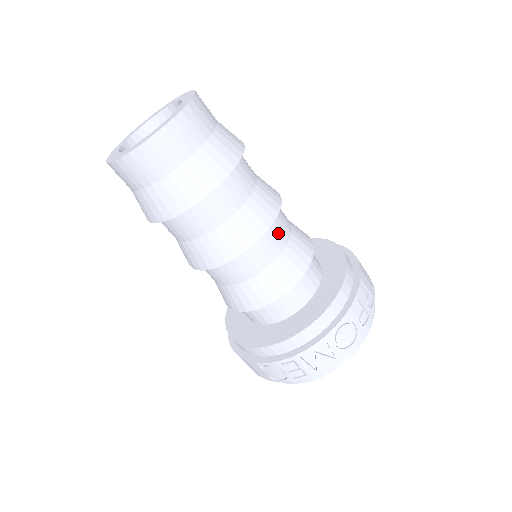
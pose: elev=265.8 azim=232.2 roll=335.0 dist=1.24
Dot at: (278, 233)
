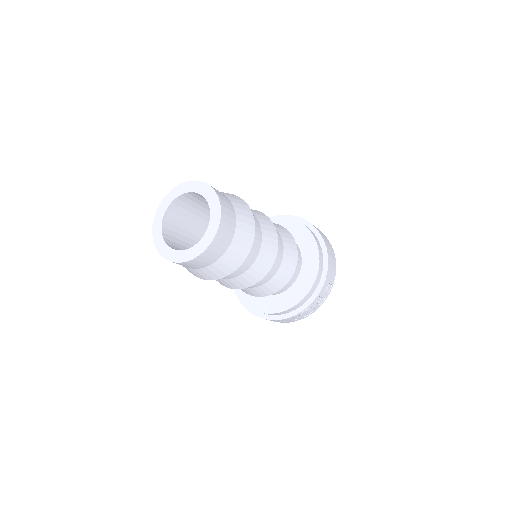
Dot at: (272, 268)
